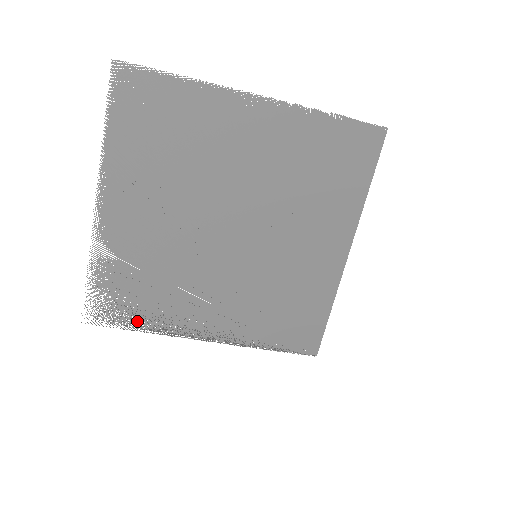
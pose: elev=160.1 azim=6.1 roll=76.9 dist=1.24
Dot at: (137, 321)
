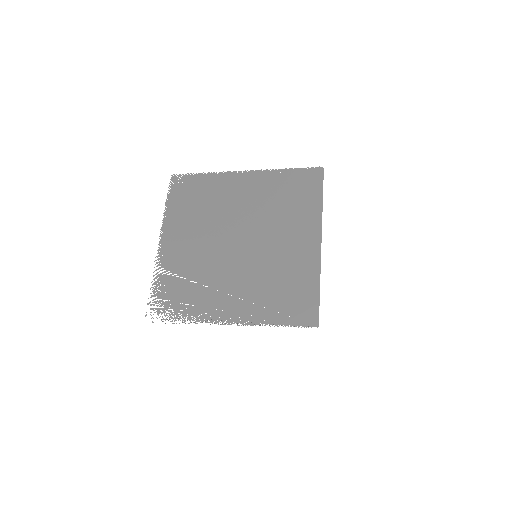
Dot at: (179, 316)
